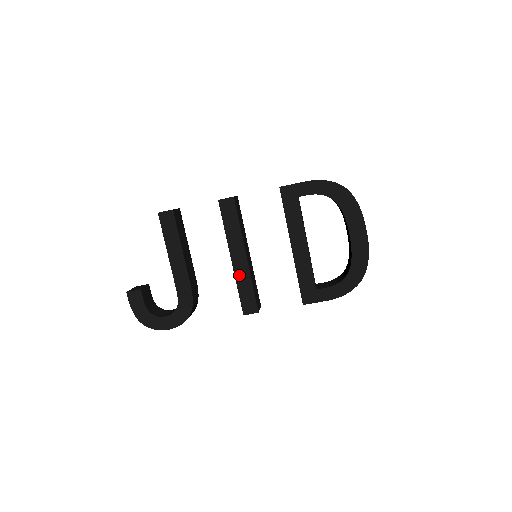
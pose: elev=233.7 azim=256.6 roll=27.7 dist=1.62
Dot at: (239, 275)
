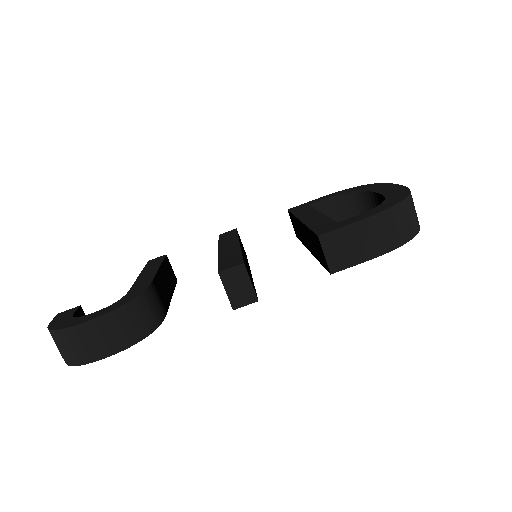
Dot at: (225, 254)
